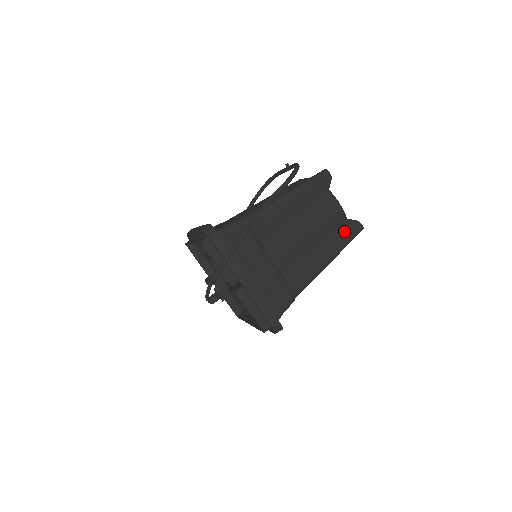
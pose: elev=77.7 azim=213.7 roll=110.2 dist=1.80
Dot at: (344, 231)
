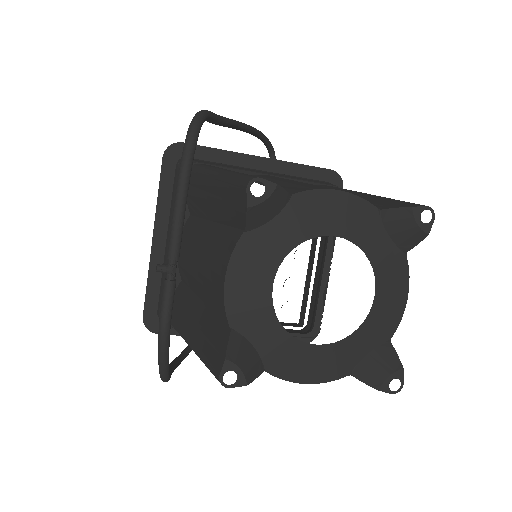
Dot at: occluded
